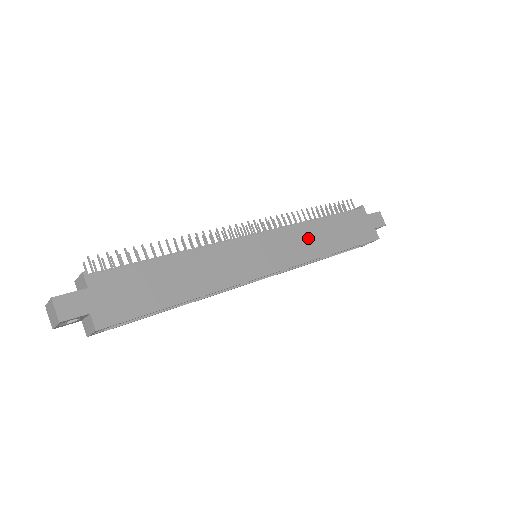
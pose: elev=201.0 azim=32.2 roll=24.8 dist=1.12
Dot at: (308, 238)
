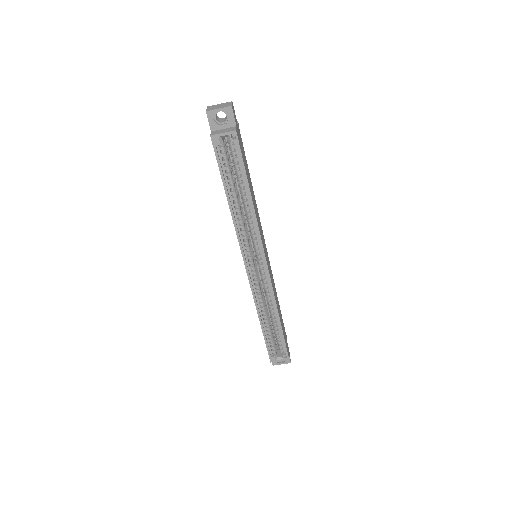
Dot at: (275, 291)
